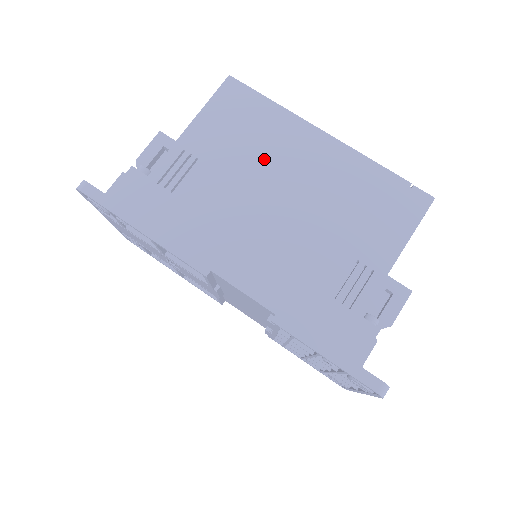
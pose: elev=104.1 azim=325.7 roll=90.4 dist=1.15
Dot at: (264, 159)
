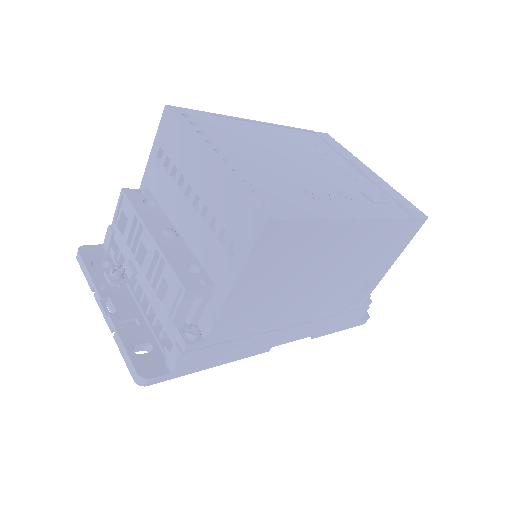
Dot at: (307, 269)
